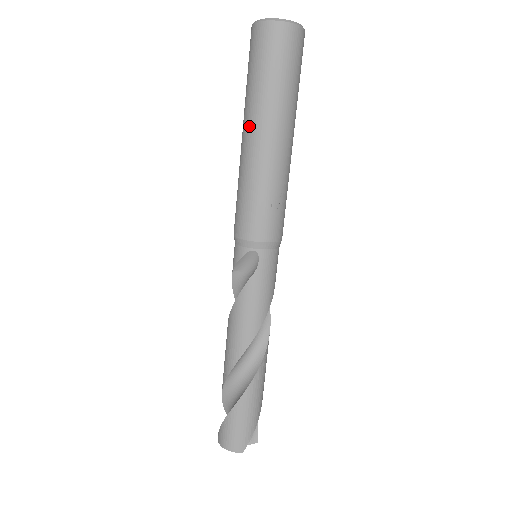
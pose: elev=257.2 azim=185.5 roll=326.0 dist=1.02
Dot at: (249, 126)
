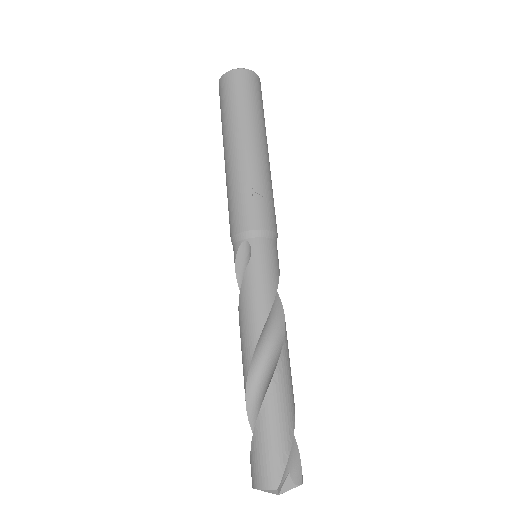
Dot at: (225, 146)
